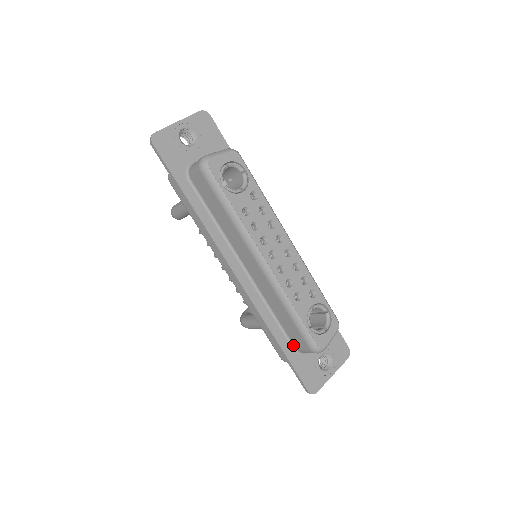
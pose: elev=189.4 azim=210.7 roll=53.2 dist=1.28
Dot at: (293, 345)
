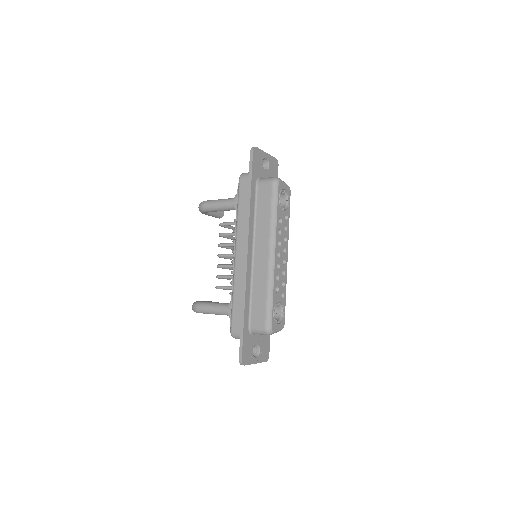
Dot at: (250, 323)
